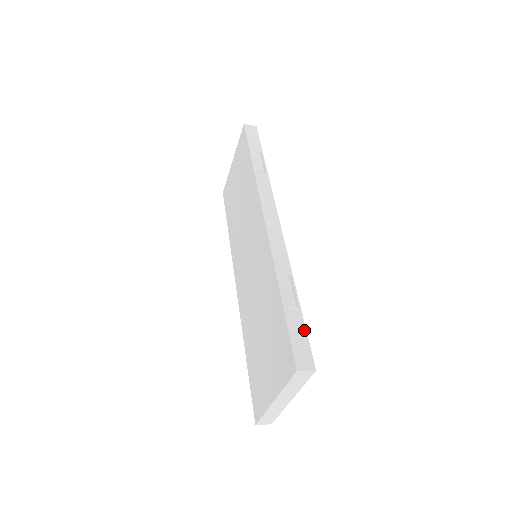
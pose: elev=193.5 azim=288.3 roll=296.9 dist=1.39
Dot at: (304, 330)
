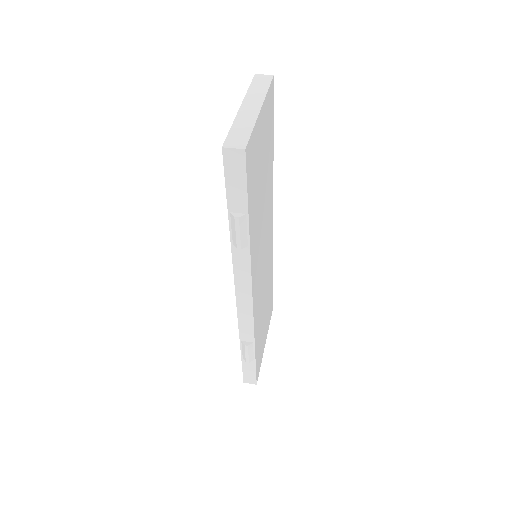
Dot at: (254, 369)
